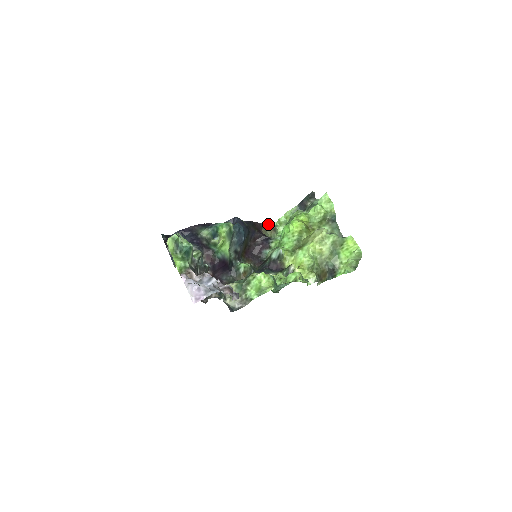
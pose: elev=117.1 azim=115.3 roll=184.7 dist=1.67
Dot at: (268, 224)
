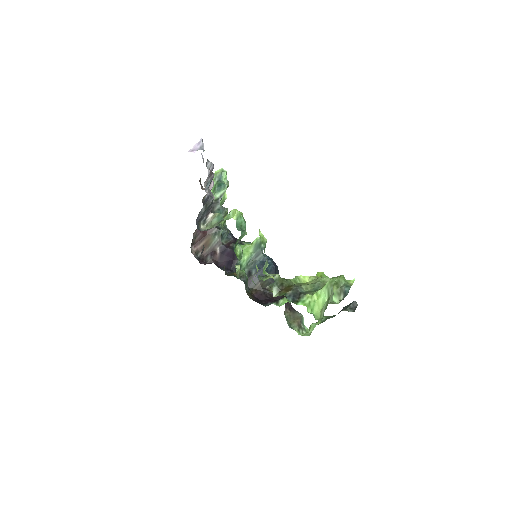
Dot at: (298, 315)
